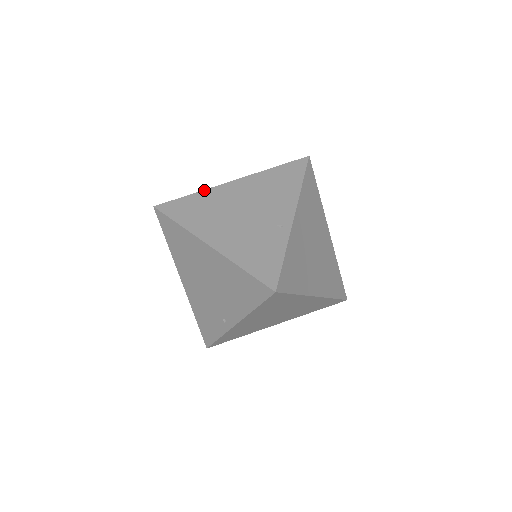
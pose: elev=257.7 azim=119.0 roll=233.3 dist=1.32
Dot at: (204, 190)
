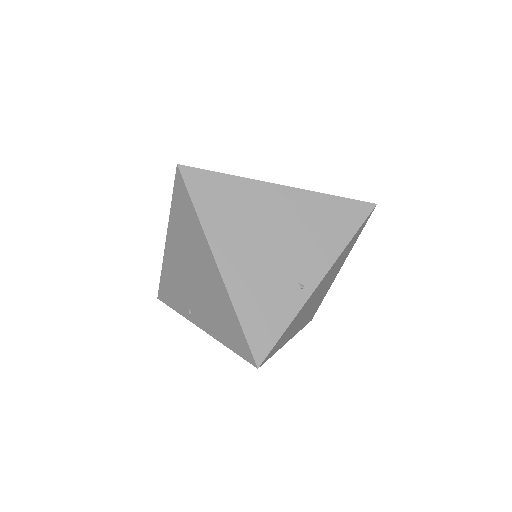
Dot at: (245, 178)
